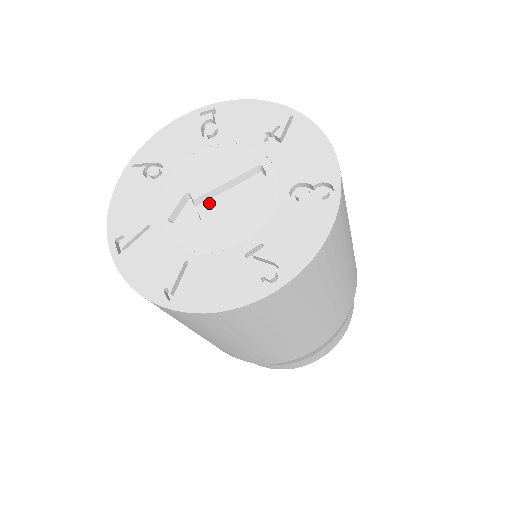
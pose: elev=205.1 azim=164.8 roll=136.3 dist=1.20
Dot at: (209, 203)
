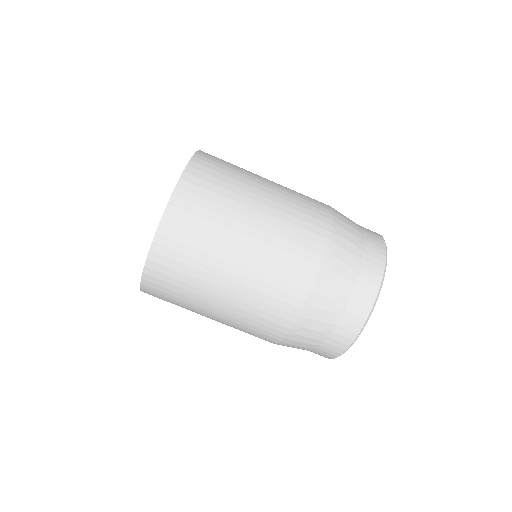
Dot at: occluded
